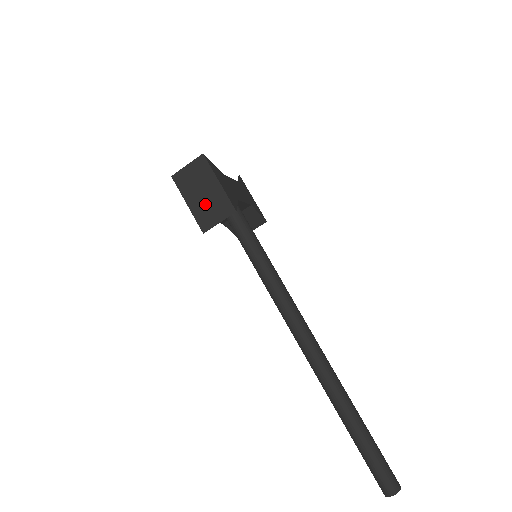
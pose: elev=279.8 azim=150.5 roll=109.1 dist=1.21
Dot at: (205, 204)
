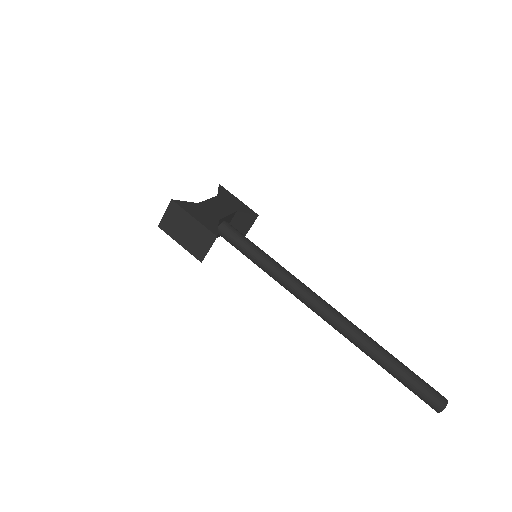
Dot at: (192, 239)
